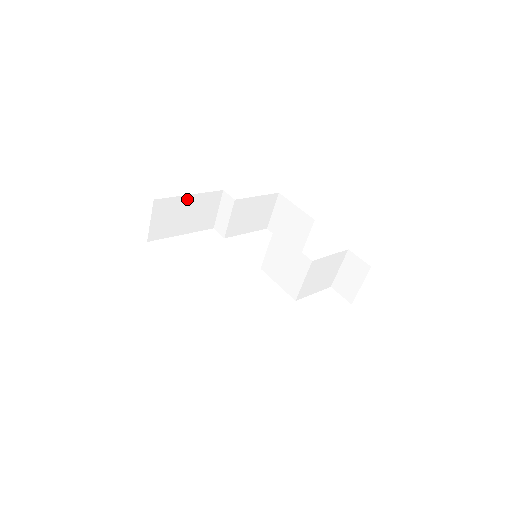
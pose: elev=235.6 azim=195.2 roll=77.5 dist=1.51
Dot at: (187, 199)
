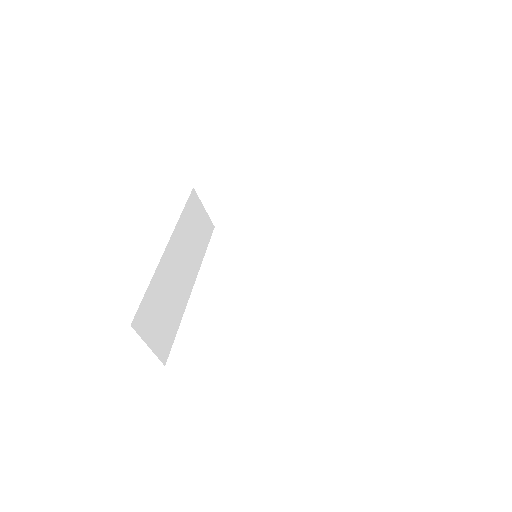
Dot at: (233, 183)
